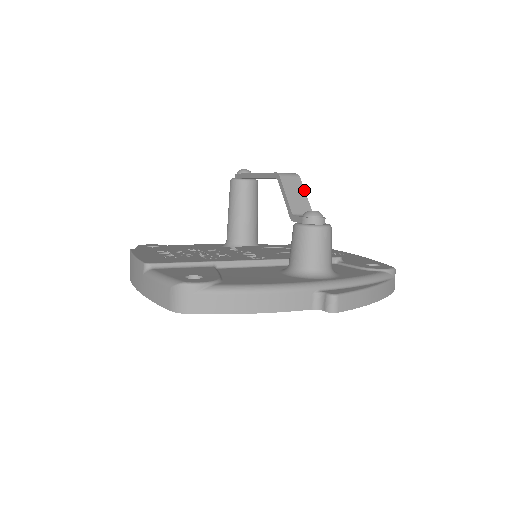
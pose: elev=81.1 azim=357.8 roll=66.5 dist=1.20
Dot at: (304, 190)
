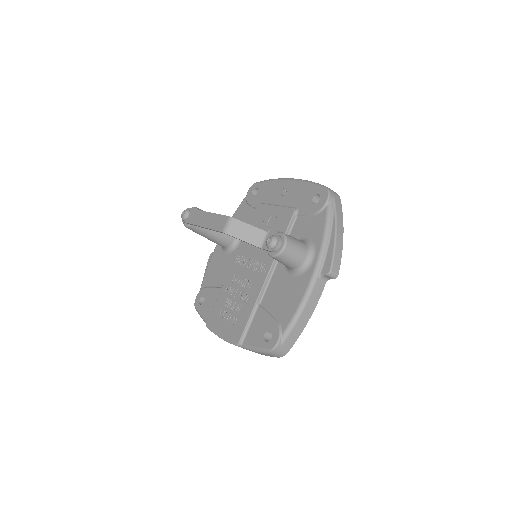
Dot at: (245, 223)
